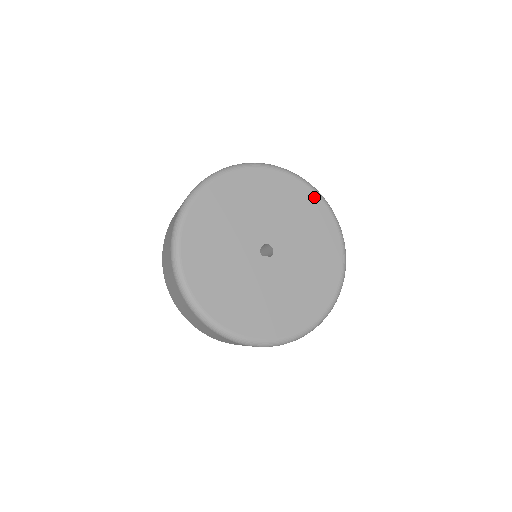
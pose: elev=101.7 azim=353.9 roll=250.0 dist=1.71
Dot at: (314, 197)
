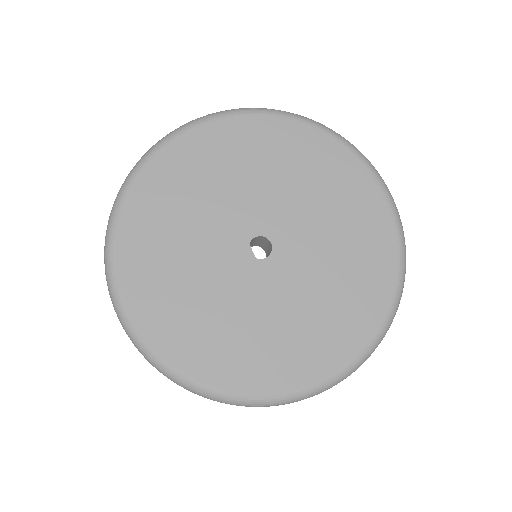
Dot at: (390, 274)
